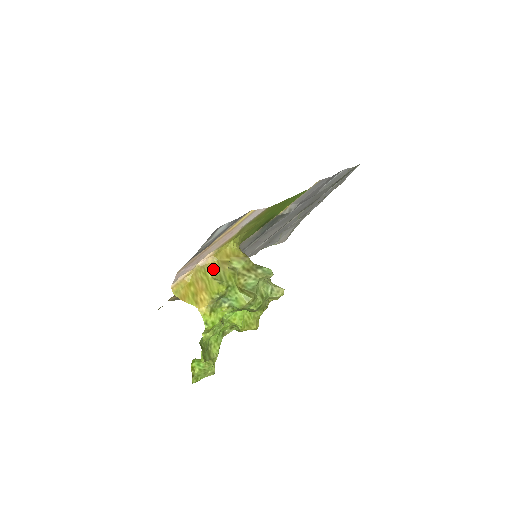
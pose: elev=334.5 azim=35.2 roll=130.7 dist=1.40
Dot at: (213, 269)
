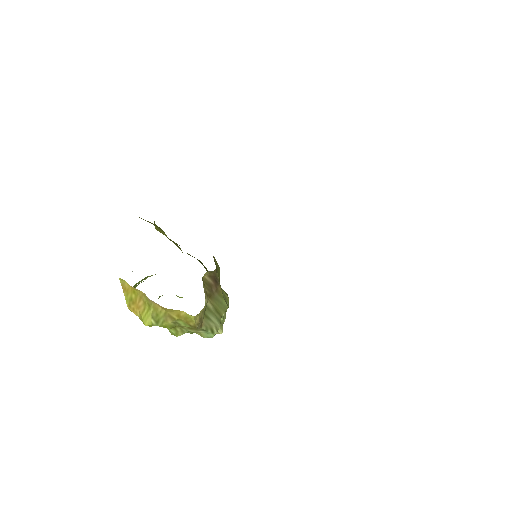
Dot at: (157, 311)
